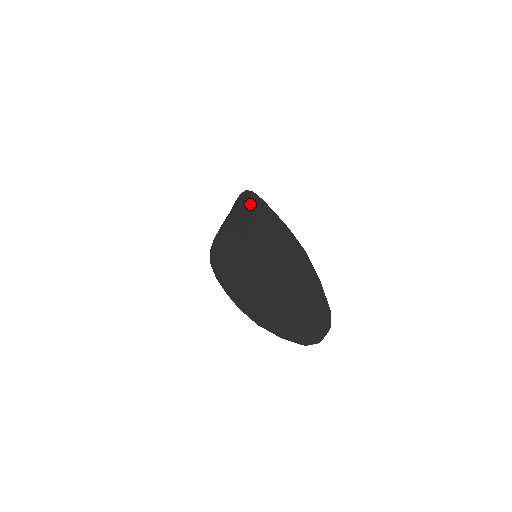
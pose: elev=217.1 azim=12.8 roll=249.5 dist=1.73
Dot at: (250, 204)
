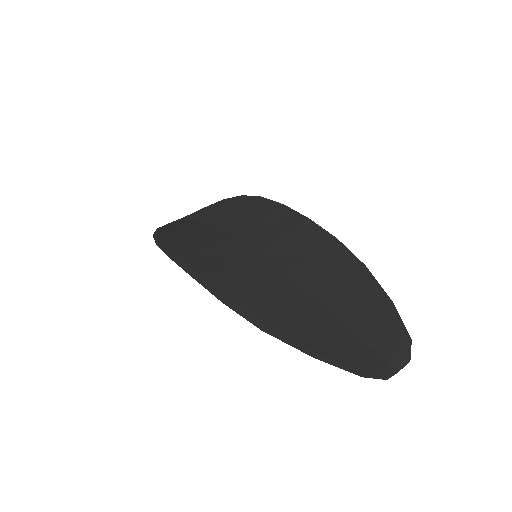
Dot at: (253, 206)
